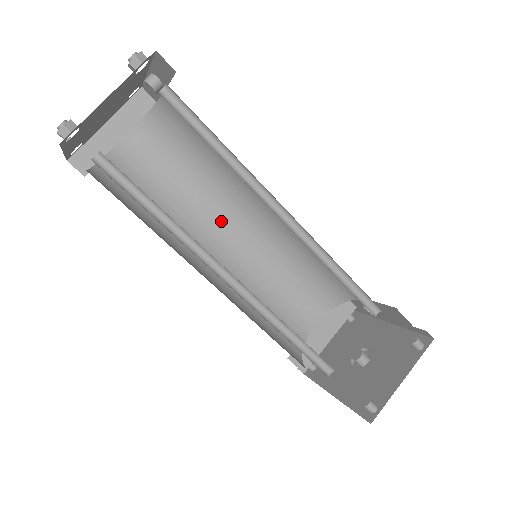
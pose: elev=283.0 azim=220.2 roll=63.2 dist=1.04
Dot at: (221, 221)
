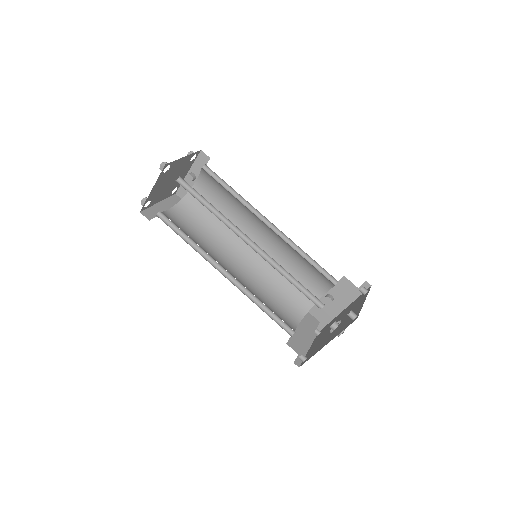
Dot at: (226, 256)
